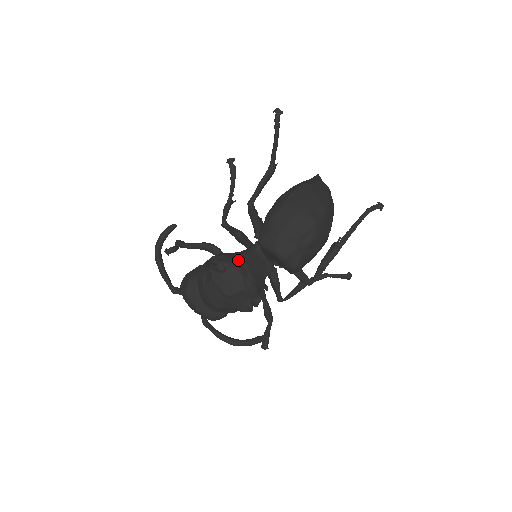
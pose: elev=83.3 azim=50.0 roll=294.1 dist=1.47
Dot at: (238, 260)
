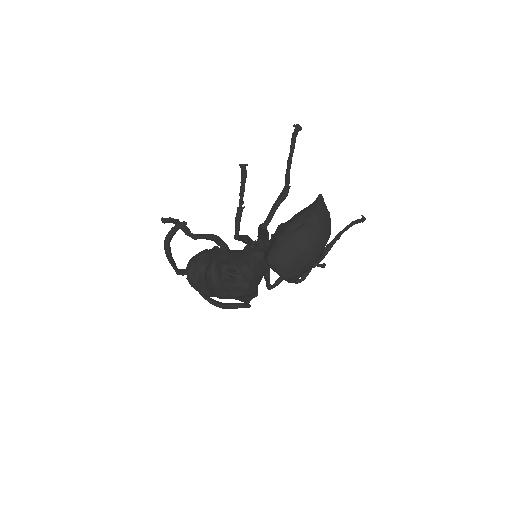
Dot at: (246, 271)
